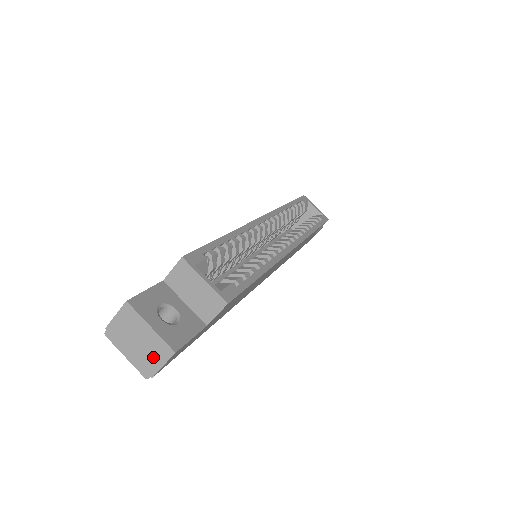
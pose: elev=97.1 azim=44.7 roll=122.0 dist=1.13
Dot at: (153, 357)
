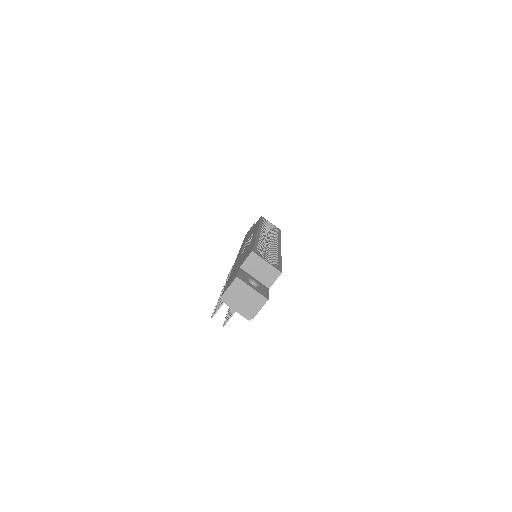
Dot at: (254, 306)
